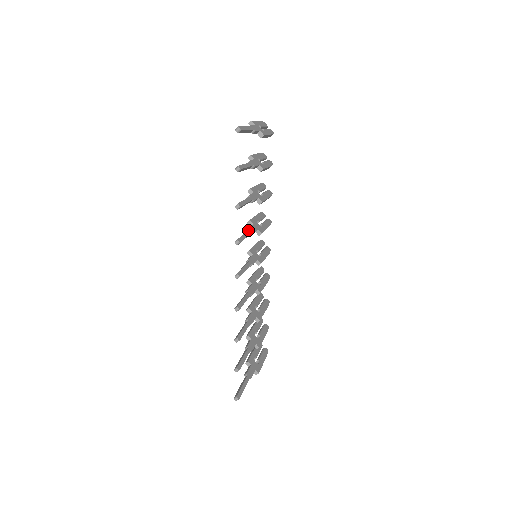
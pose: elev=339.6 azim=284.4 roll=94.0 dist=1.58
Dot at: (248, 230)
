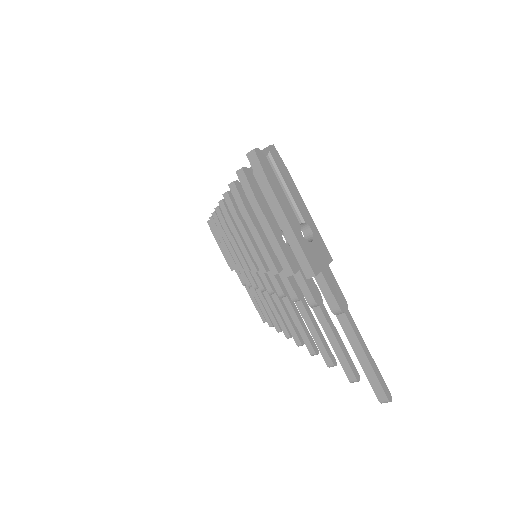
Dot at: (290, 303)
